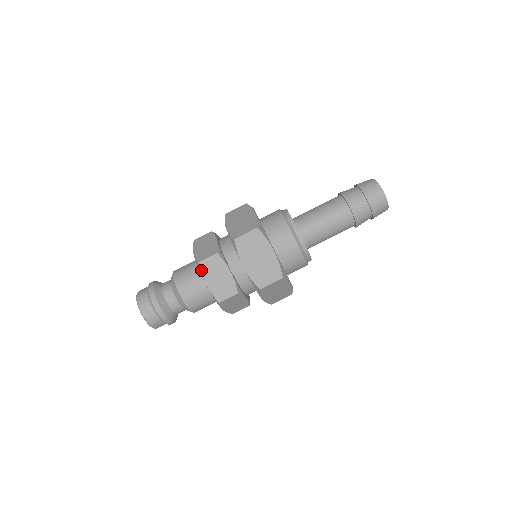
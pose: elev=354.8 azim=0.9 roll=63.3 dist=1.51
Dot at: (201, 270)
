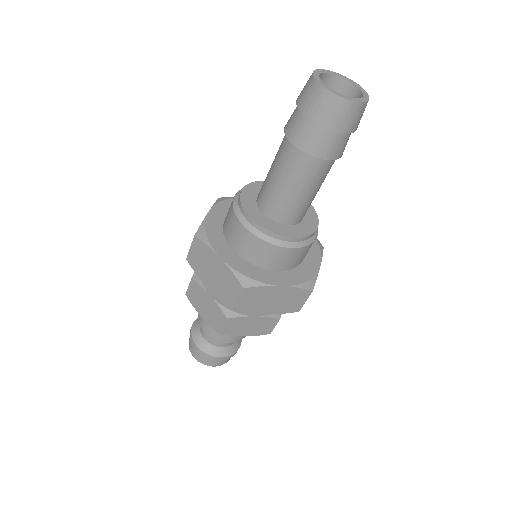
Dot at: (228, 335)
